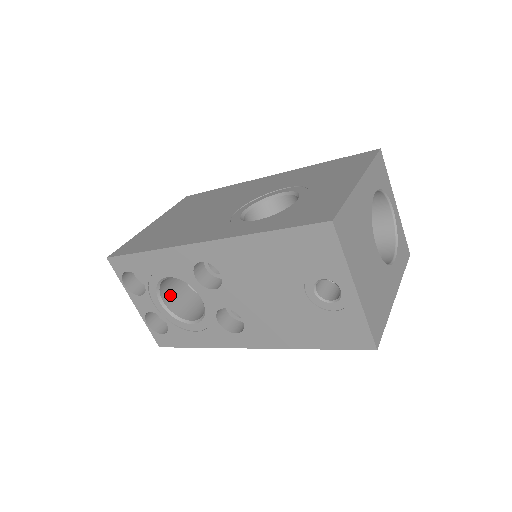
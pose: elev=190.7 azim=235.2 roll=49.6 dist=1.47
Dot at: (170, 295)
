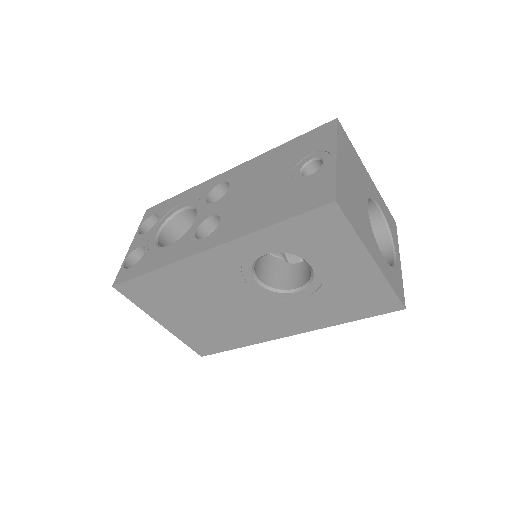
Dot at: (166, 243)
